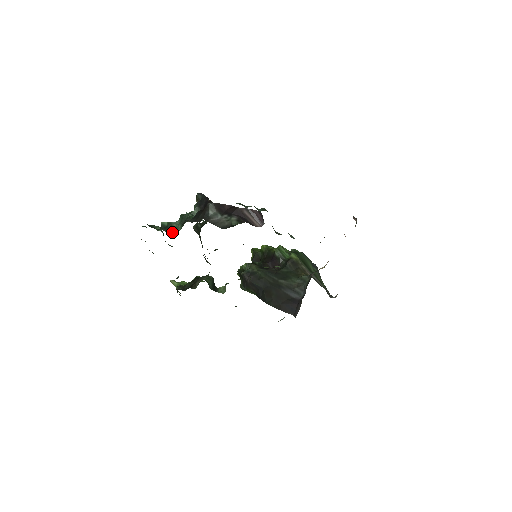
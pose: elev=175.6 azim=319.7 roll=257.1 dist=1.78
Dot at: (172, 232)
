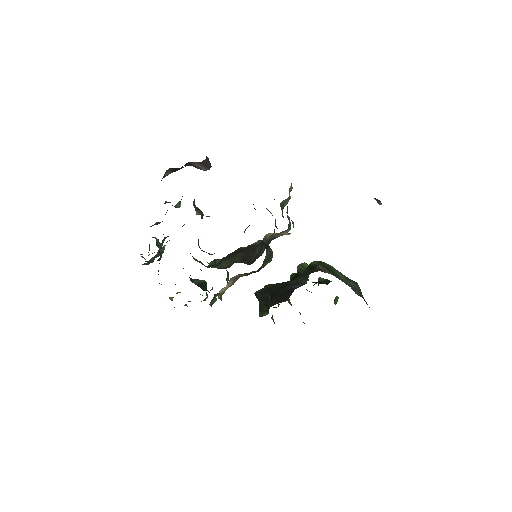
Dot at: occluded
